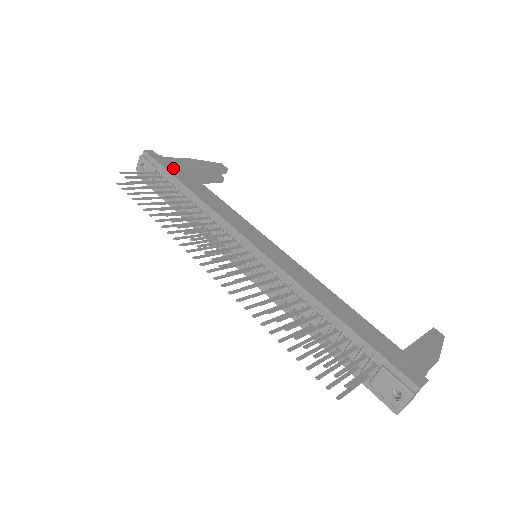
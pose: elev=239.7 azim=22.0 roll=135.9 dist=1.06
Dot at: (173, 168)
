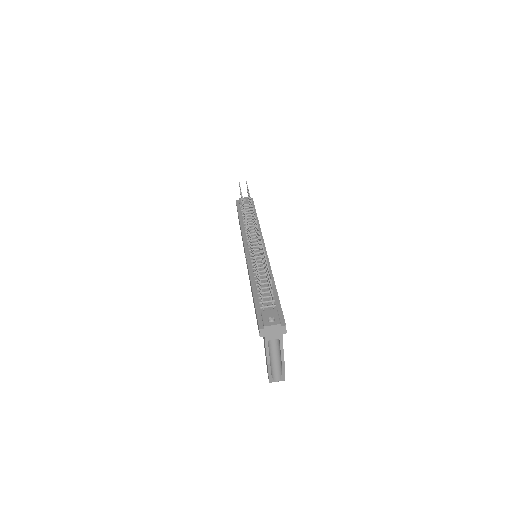
Dot at: occluded
